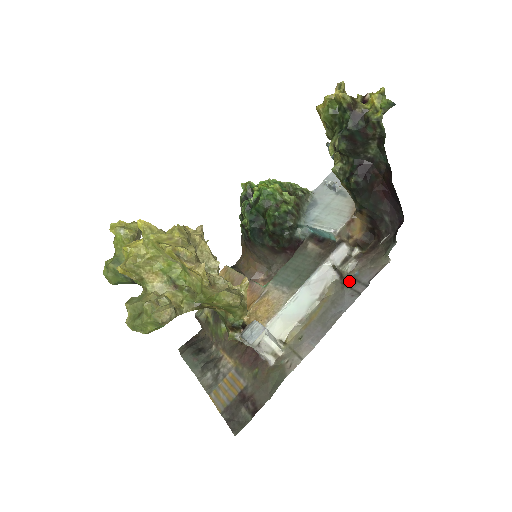
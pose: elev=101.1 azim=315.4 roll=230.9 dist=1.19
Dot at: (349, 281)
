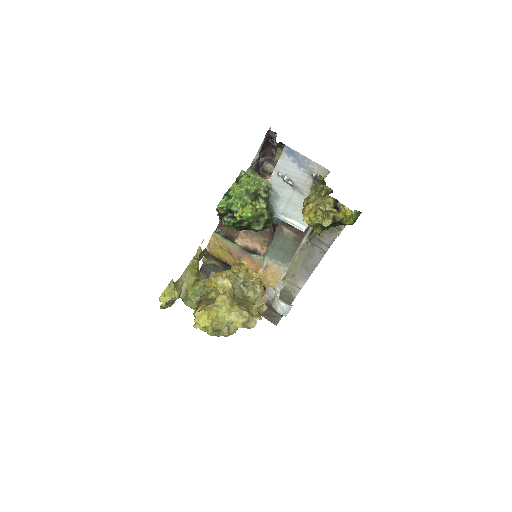
Dot at: (315, 242)
